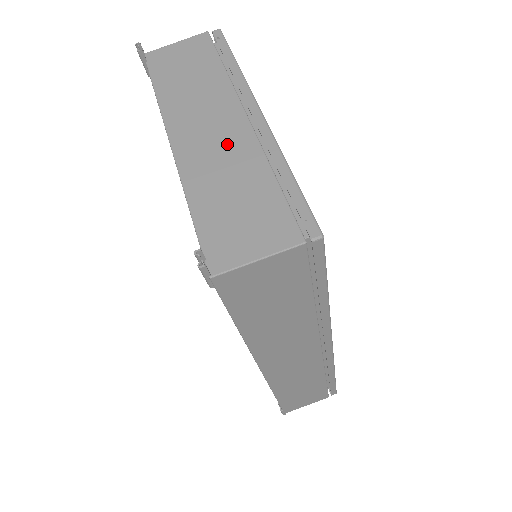
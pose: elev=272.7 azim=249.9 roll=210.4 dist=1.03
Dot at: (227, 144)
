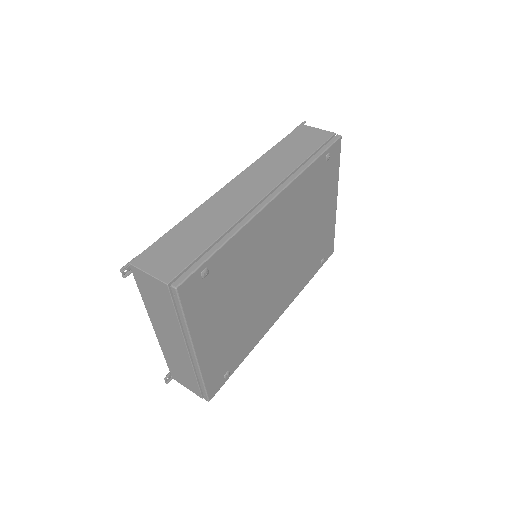
Dot at: occluded
